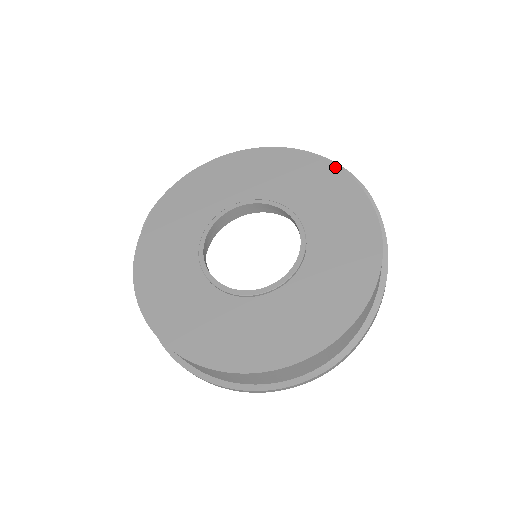
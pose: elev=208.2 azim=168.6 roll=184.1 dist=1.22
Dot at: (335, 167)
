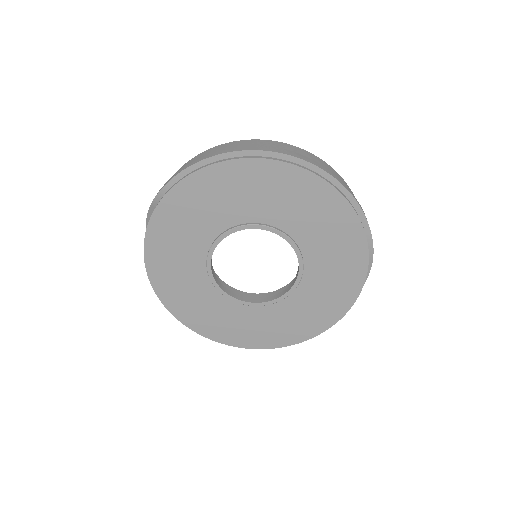
Dot at: (361, 228)
